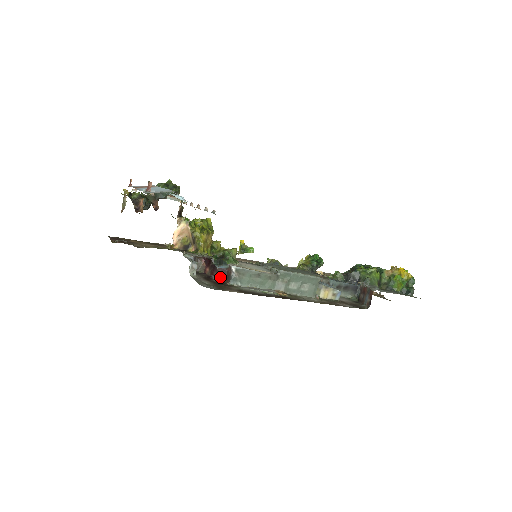
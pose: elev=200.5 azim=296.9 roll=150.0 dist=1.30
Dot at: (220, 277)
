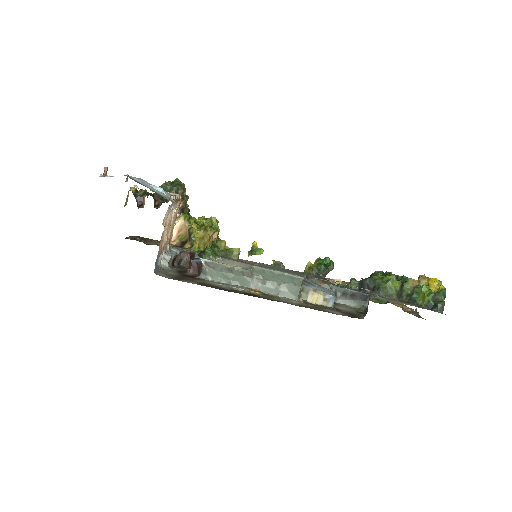
Dot at: (194, 271)
